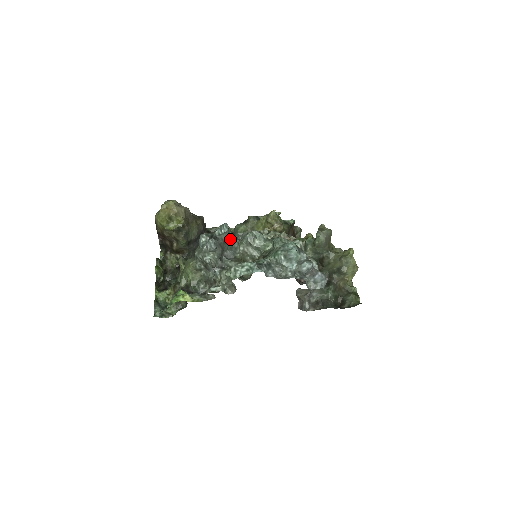
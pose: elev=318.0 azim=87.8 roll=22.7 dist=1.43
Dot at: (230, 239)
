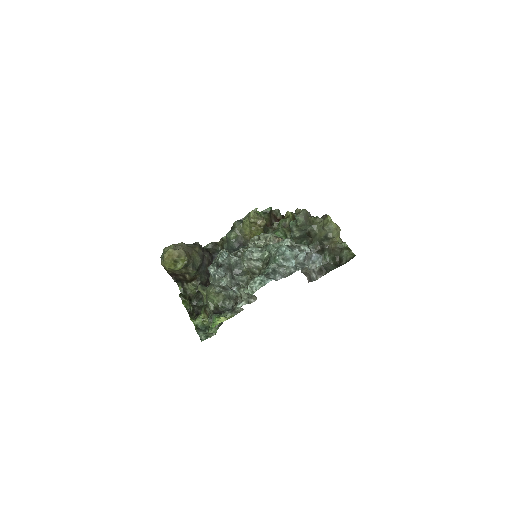
Dot at: (232, 260)
